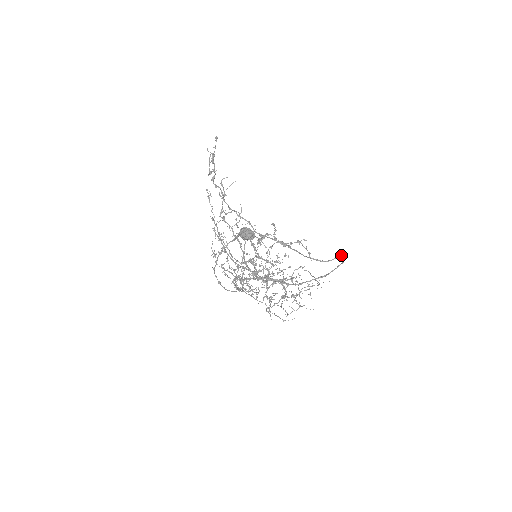
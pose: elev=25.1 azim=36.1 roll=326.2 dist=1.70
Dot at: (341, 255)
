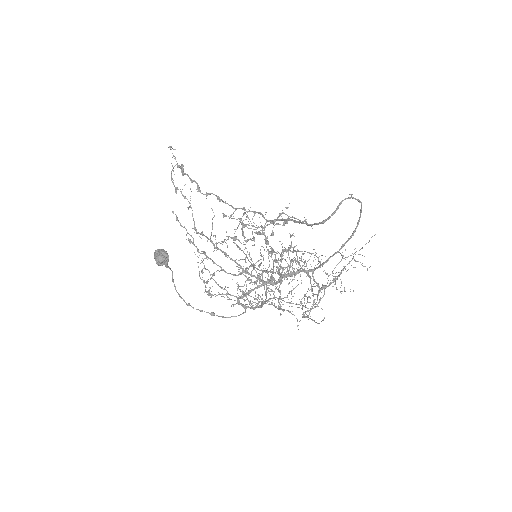
Dot at: (345, 198)
